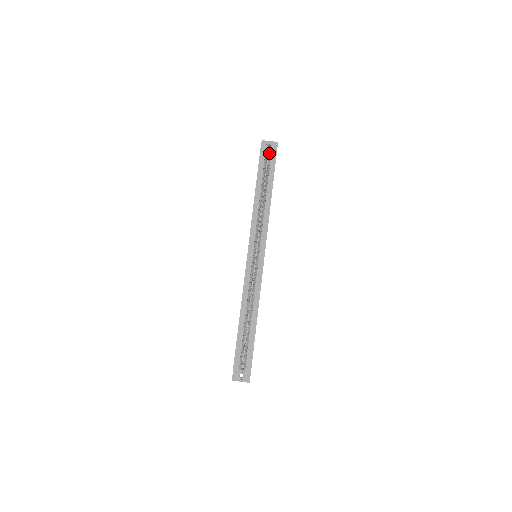
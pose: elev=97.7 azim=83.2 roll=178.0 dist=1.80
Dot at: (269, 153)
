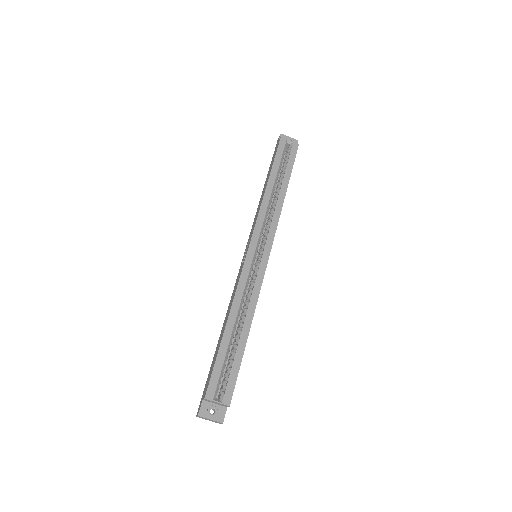
Dot at: (286, 149)
